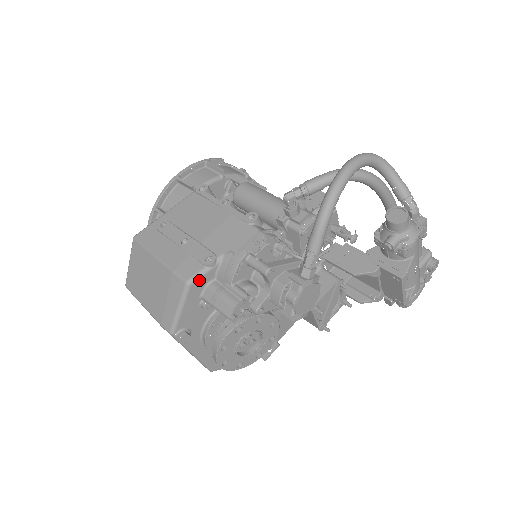
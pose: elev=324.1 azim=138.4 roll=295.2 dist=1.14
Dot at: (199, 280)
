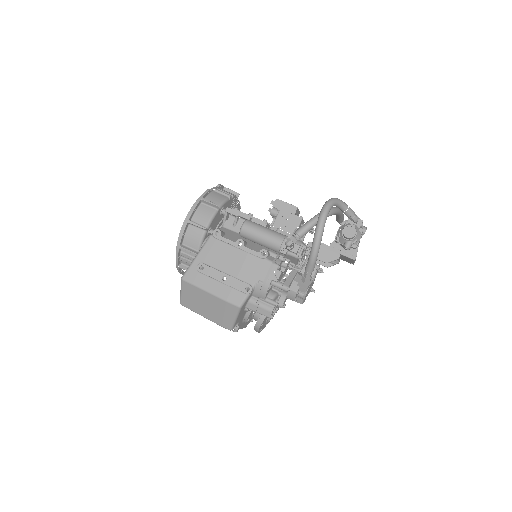
Dot at: (245, 302)
